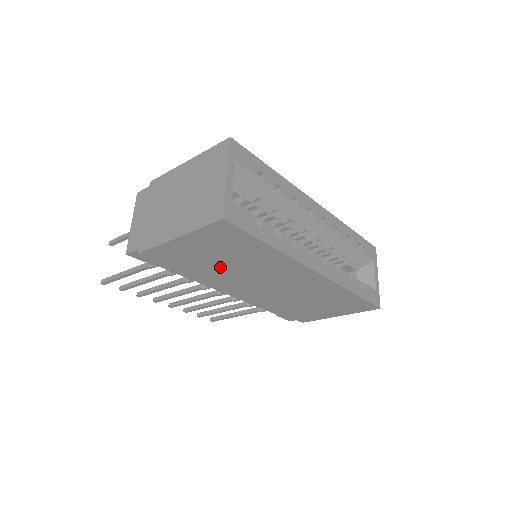
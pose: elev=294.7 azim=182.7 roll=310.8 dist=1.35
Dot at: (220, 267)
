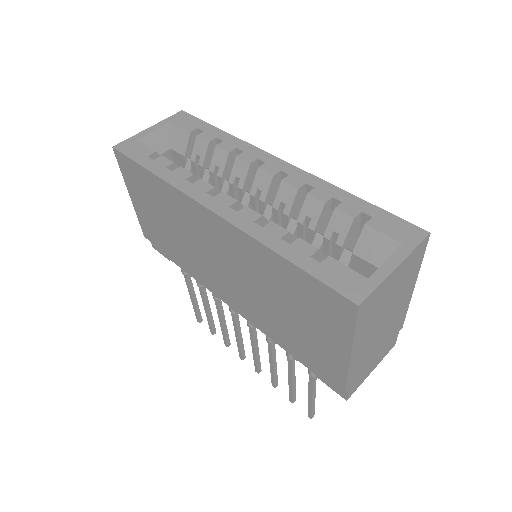
Dot at: (175, 237)
